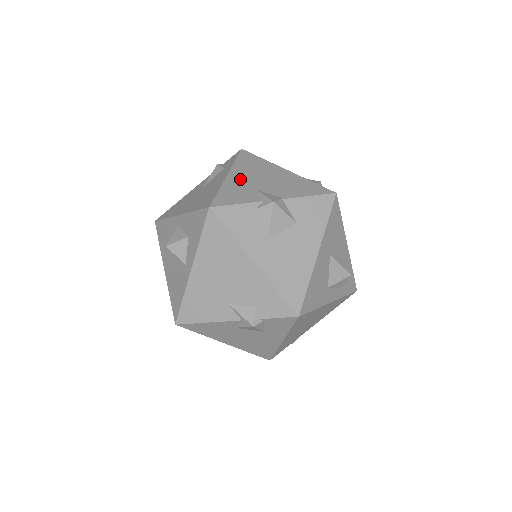
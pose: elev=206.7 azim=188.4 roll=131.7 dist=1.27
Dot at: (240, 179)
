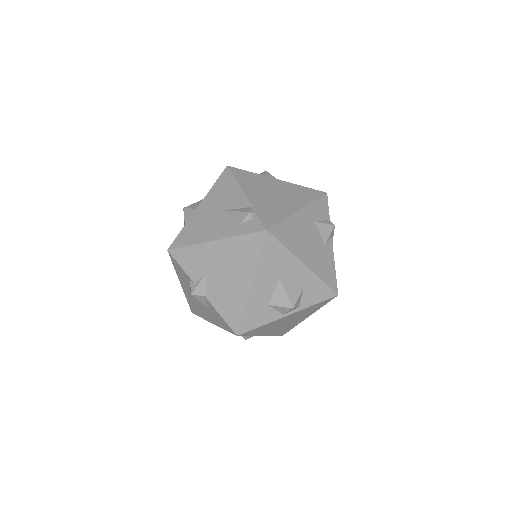
Dot at: (213, 254)
